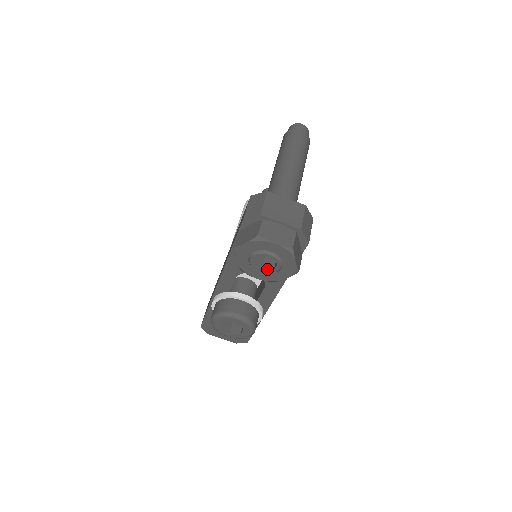
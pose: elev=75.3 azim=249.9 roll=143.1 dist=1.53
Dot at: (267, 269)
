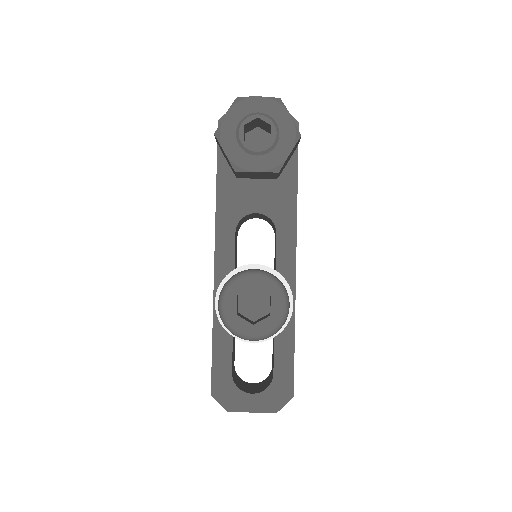
Dot at: (263, 146)
